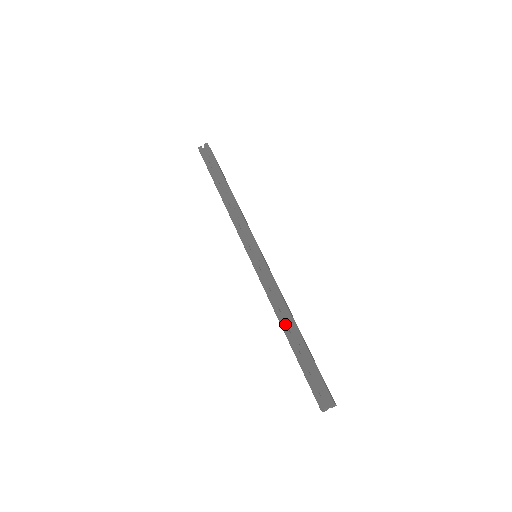
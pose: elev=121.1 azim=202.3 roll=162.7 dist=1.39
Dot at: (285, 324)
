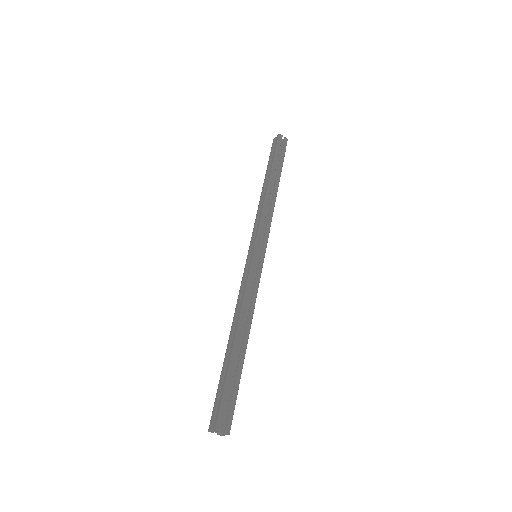
Dot at: (231, 332)
